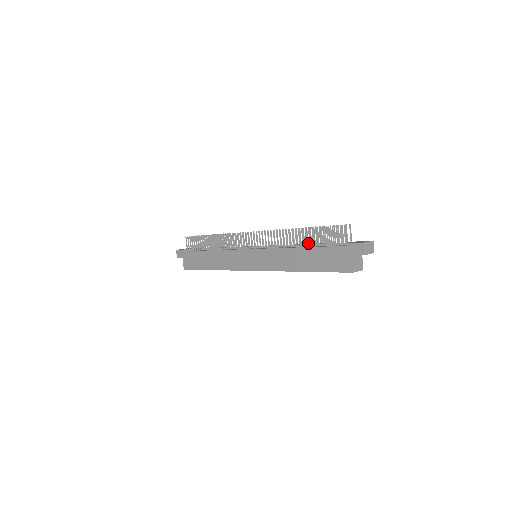
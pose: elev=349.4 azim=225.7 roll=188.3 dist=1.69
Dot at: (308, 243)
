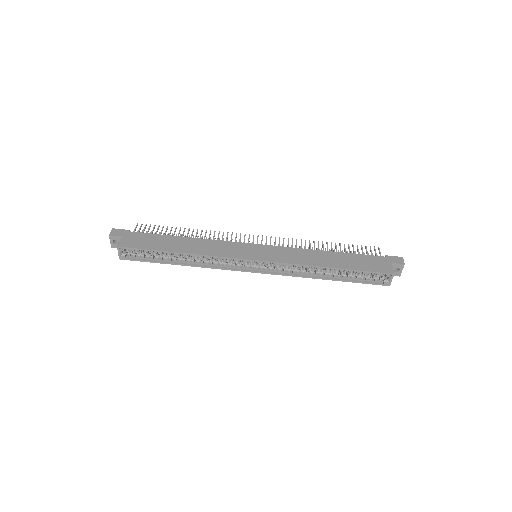
Dot at: occluded
